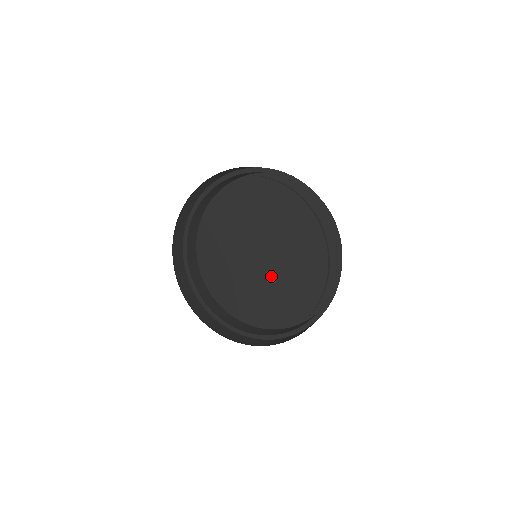
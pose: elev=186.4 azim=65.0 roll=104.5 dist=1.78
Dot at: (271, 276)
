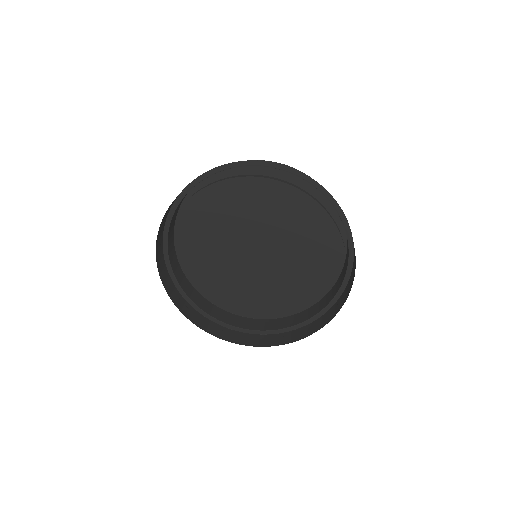
Dot at: (269, 269)
